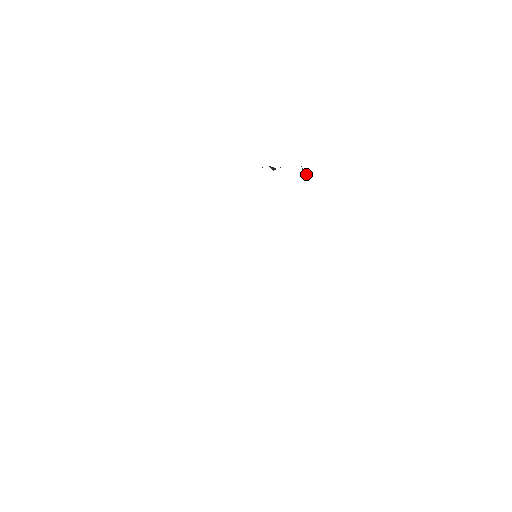
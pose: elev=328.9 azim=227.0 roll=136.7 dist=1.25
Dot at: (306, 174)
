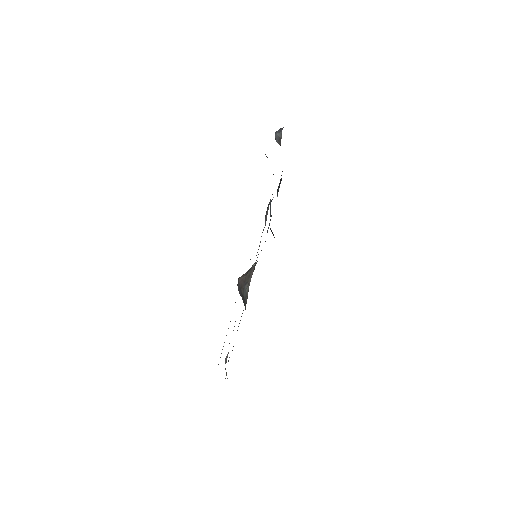
Dot at: (278, 142)
